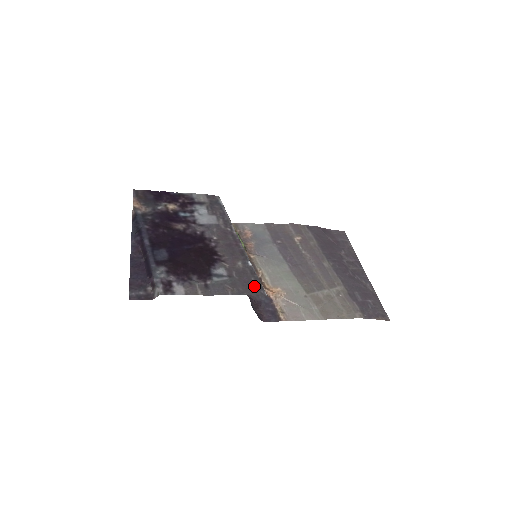
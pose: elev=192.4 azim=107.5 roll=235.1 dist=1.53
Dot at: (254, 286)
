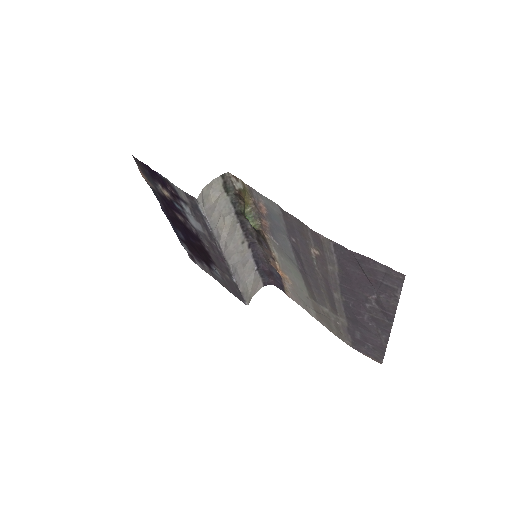
Dot at: (238, 295)
